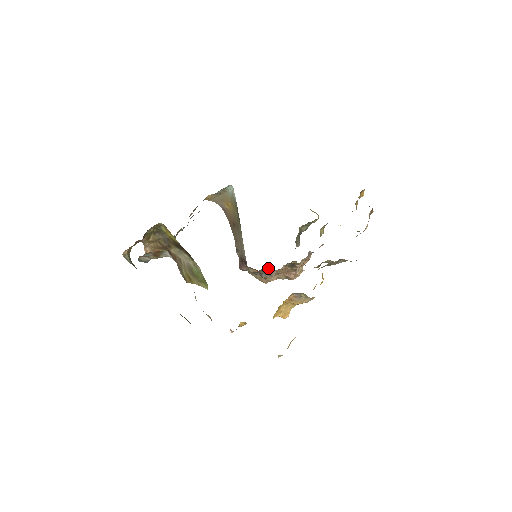
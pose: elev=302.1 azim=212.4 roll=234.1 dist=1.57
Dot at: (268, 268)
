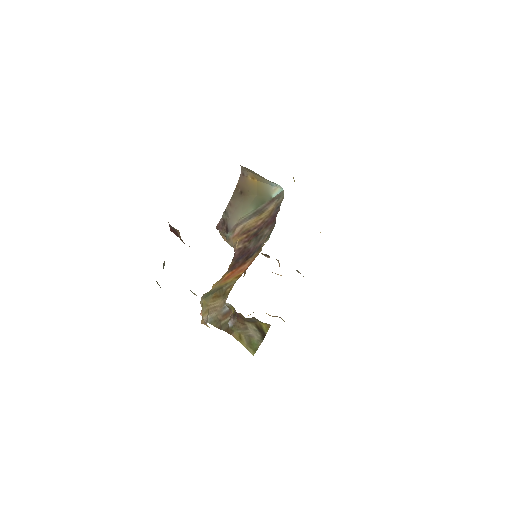
Dot at: occluded
